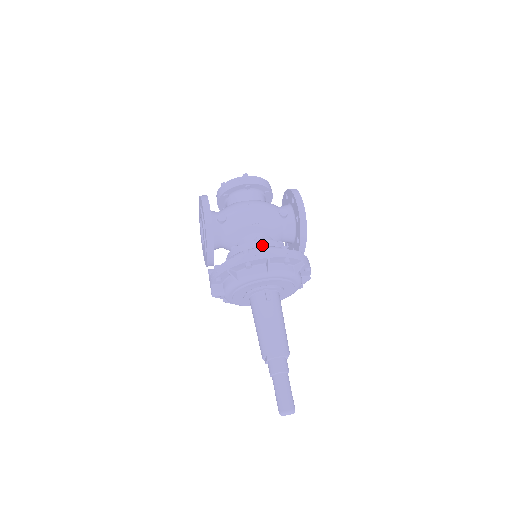
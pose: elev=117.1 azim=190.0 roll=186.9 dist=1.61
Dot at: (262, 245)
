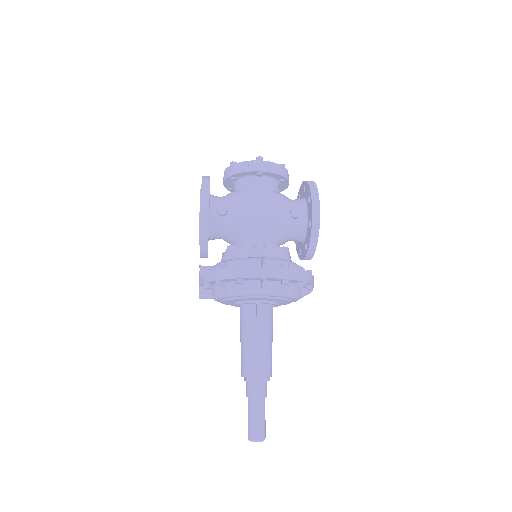
Dot at: (262, 254)
